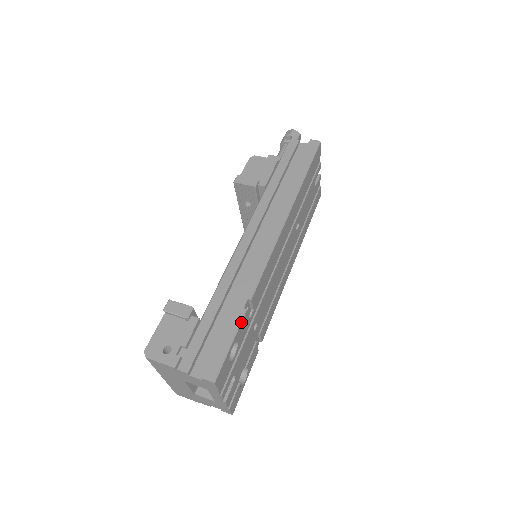
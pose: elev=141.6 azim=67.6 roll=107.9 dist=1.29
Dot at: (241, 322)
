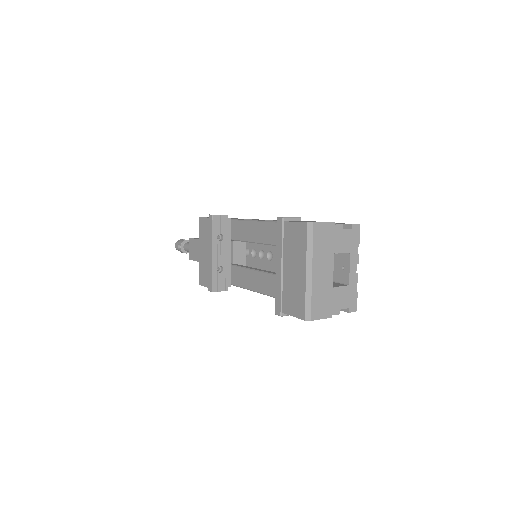
Dot at: occluded
